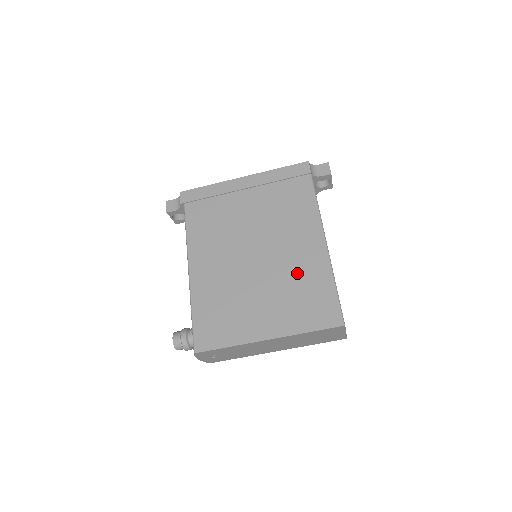
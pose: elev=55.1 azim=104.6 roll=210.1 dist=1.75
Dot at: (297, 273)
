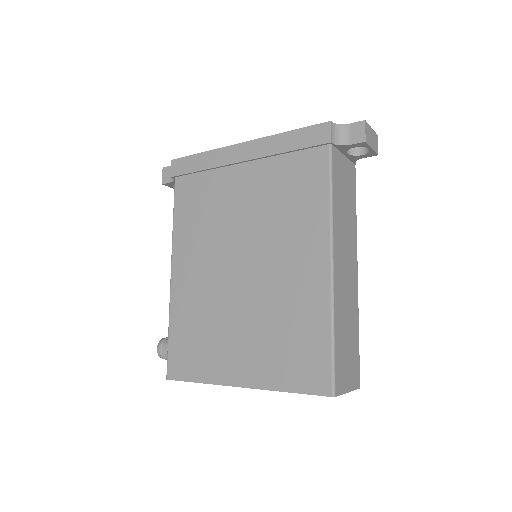
Dot at: (287, 303)
